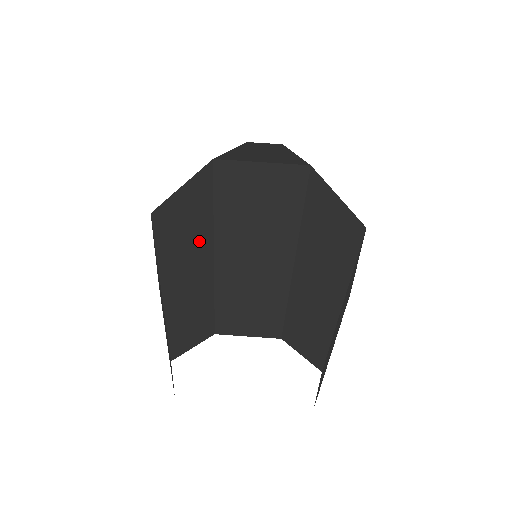
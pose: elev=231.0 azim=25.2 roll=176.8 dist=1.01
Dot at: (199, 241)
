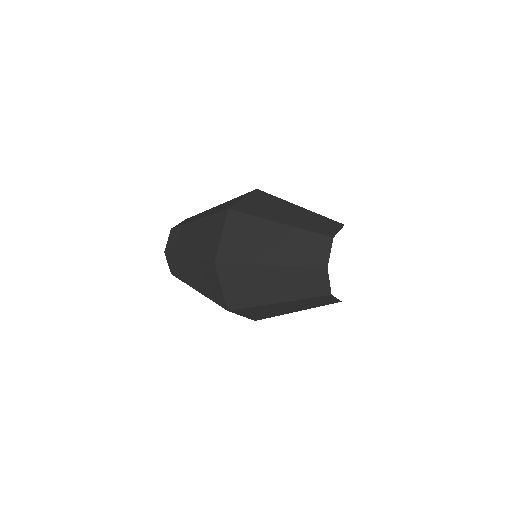
Dot at: (274, 232)
